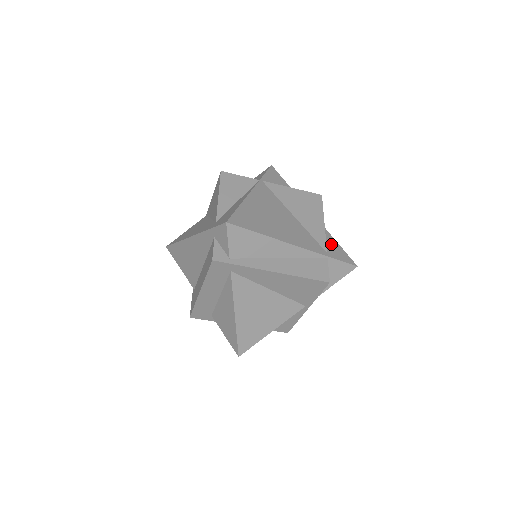
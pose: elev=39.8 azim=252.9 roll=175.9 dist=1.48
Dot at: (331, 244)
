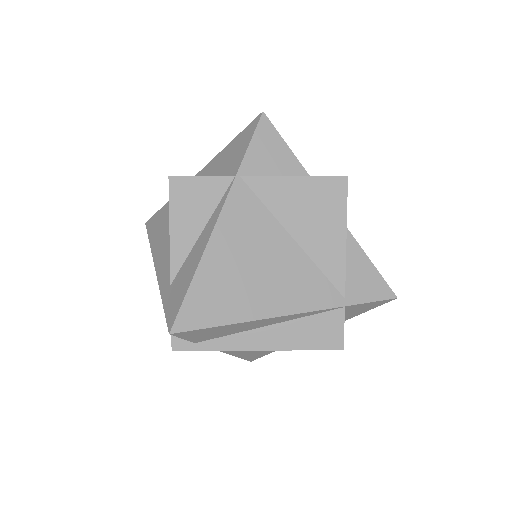
Dot at: (356, 271)
